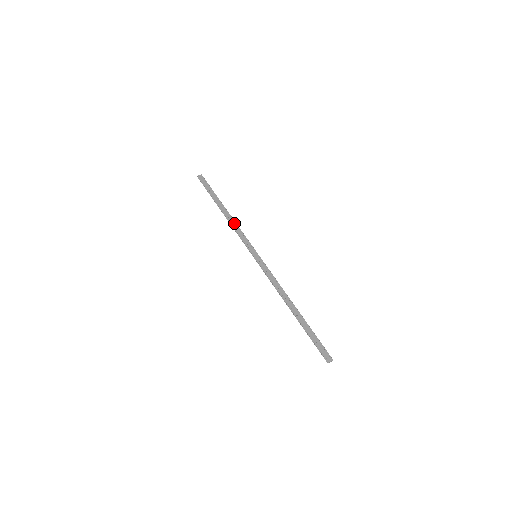
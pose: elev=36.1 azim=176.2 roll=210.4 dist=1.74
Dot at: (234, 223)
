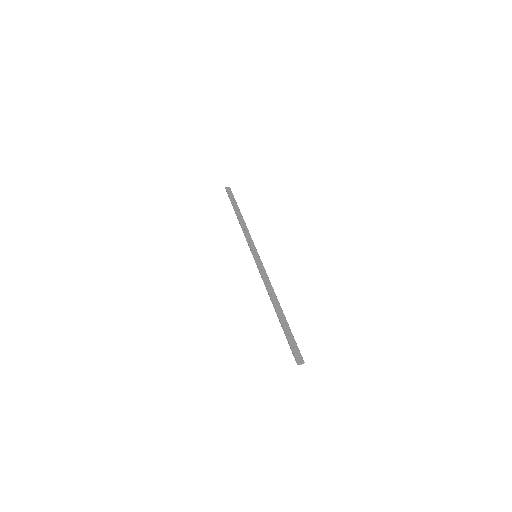
Dot at: (245, 227)
